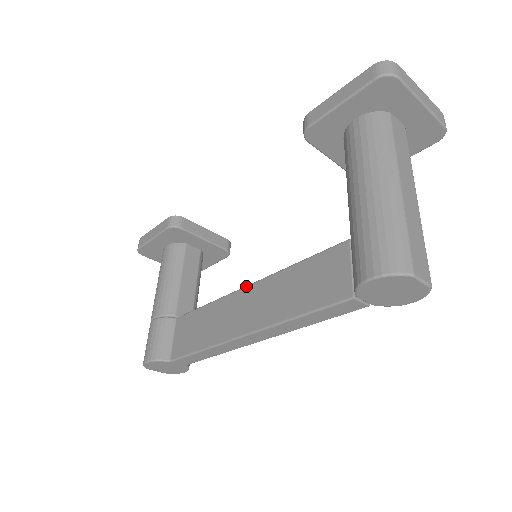
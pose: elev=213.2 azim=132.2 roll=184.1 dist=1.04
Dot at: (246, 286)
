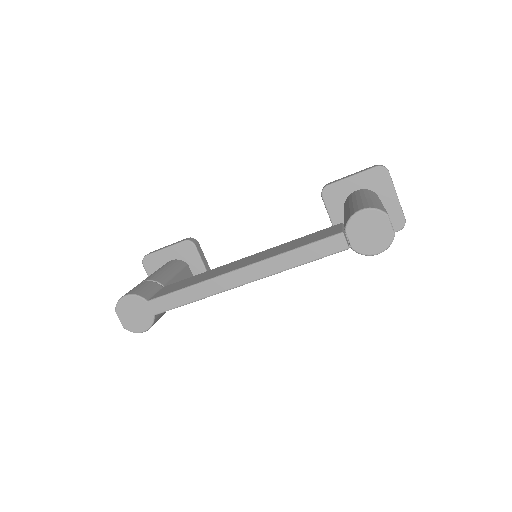
Dot at: occluded
